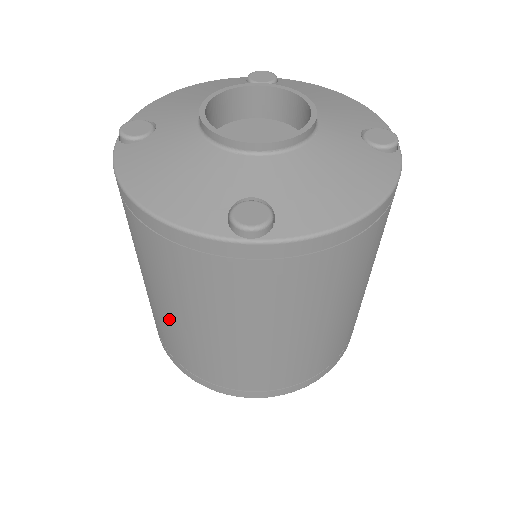
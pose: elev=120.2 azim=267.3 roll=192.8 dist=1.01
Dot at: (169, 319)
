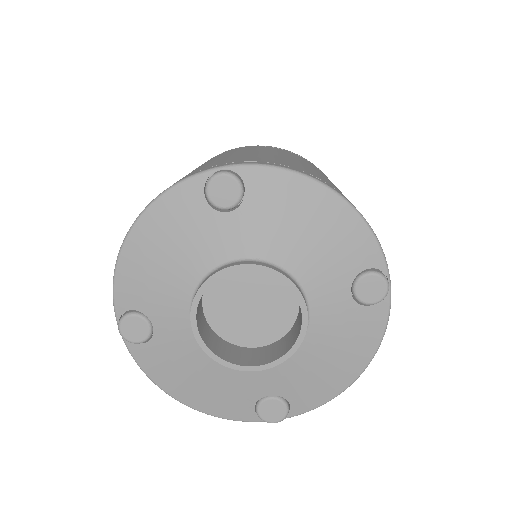
Dot at: occluded
